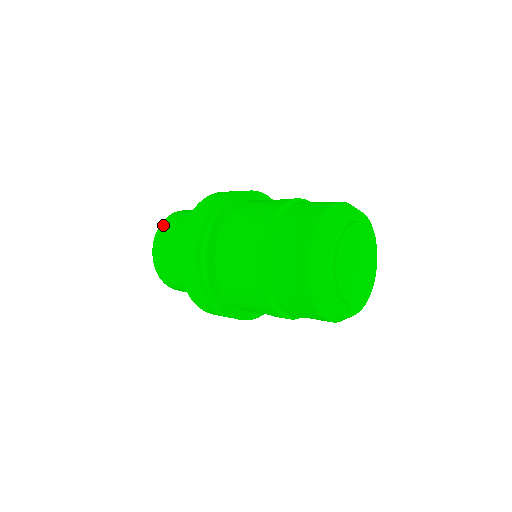
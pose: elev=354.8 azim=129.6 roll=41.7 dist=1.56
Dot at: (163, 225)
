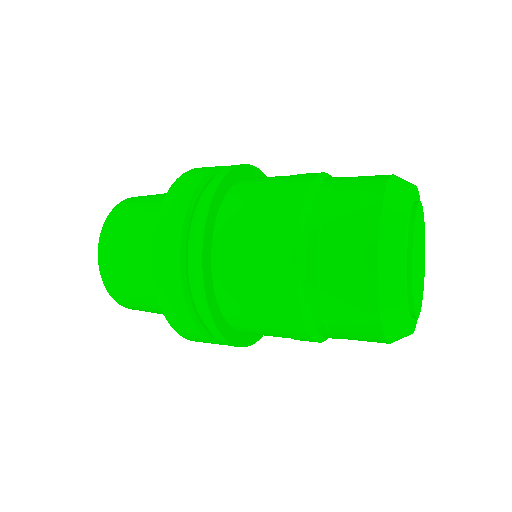
Dot at: (123, 204)
